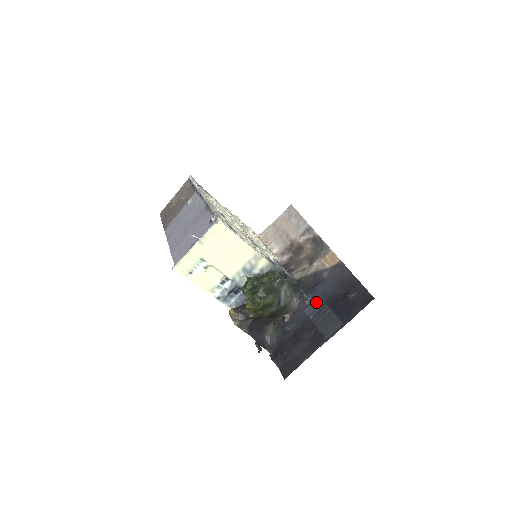
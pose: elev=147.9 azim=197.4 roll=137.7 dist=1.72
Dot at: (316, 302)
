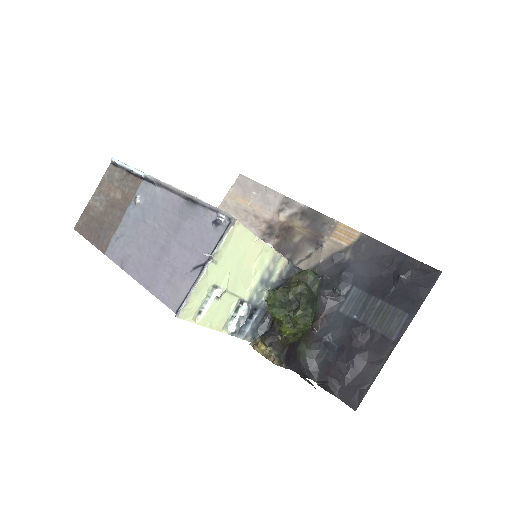
Dot at: (352, 295)
